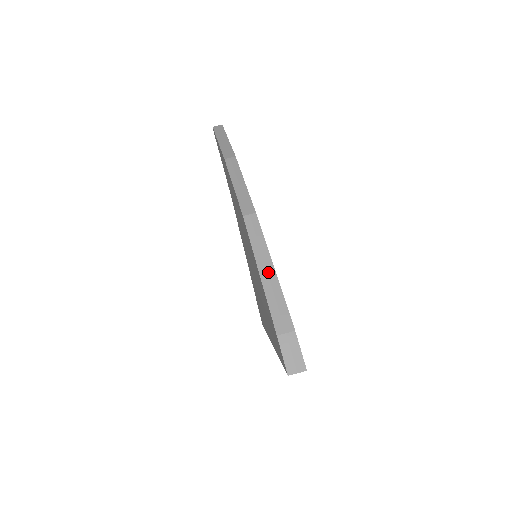
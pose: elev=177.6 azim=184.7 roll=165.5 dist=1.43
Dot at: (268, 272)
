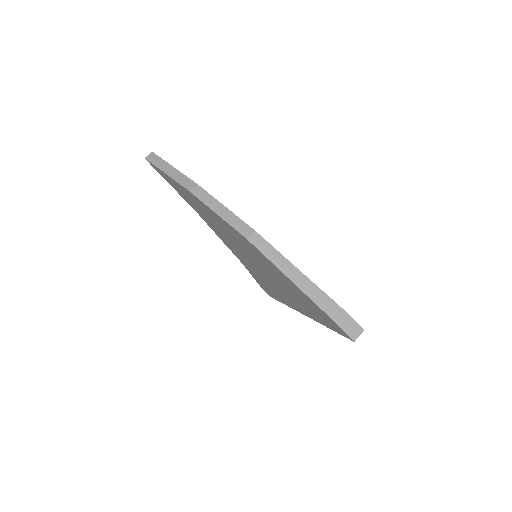
Dot at: (295, 275)
